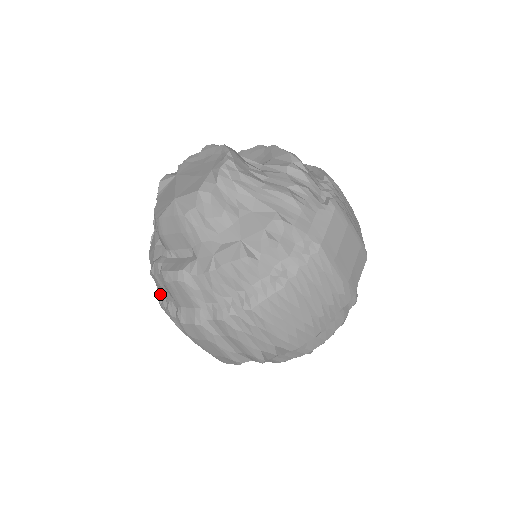
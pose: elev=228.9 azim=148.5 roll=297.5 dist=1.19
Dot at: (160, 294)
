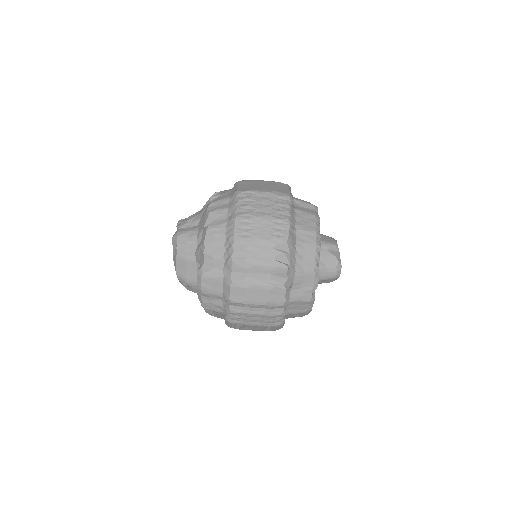
Dot at: (225, 318)
